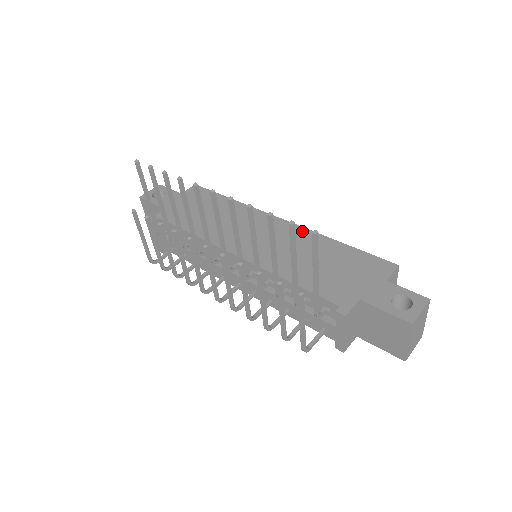
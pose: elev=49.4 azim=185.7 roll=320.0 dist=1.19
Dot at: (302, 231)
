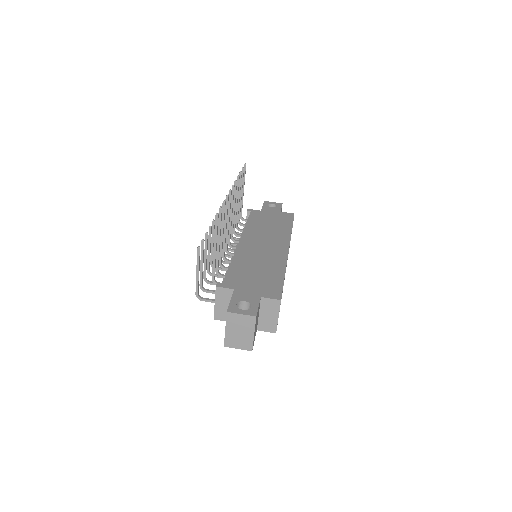
Dot at: (283, 258)
